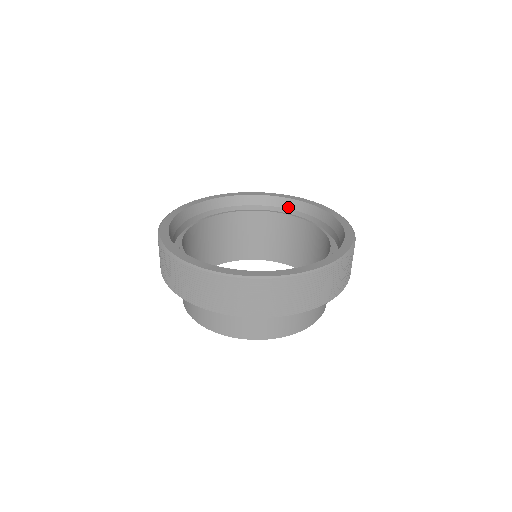
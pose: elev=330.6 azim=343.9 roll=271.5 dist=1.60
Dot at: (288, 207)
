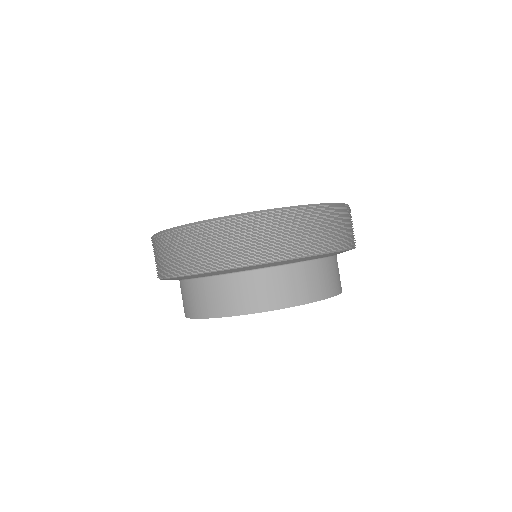
Dot at: occluded
